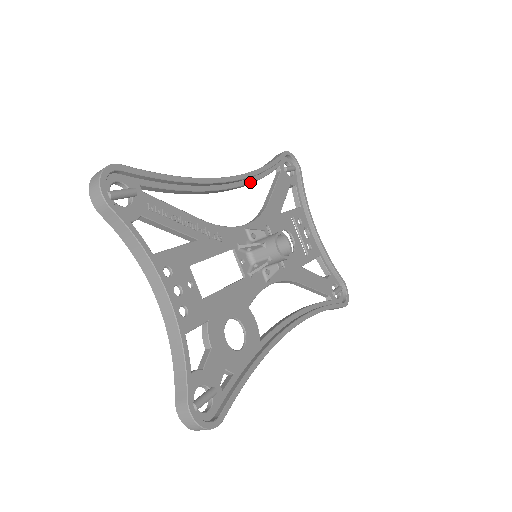
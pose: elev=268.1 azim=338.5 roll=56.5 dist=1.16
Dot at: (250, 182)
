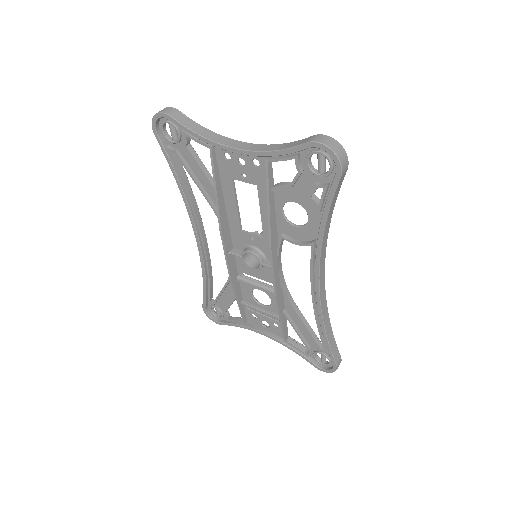
Dot at: (210, 261)
